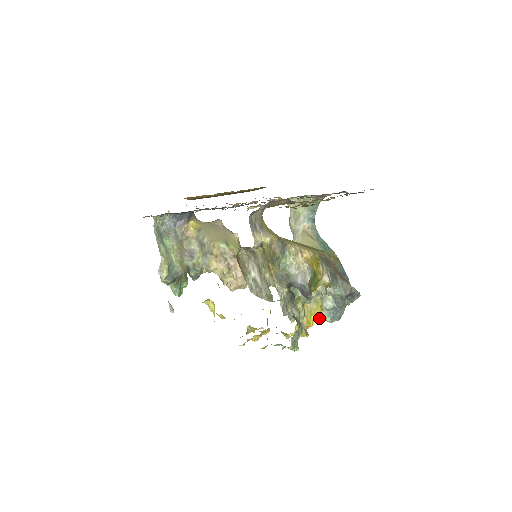
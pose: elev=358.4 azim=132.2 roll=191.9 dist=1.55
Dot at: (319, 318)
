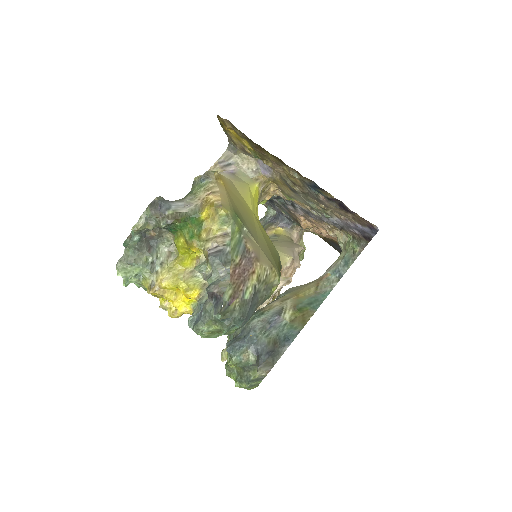
Dot at: (232, 372)
